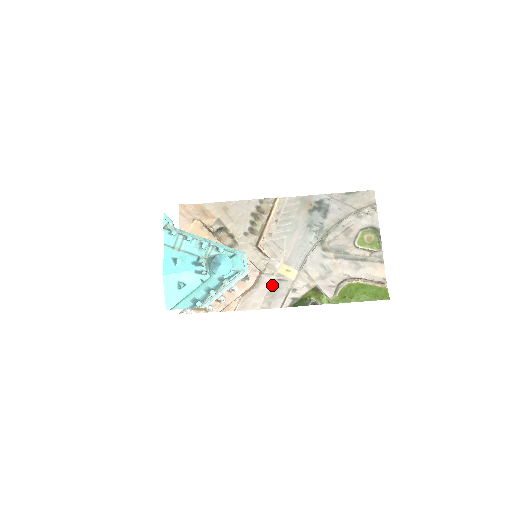
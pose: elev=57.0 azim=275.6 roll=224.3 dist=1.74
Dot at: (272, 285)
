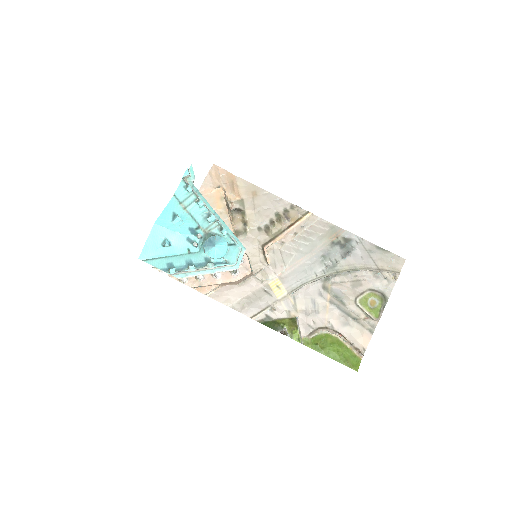
Dot at: (255, 292)
